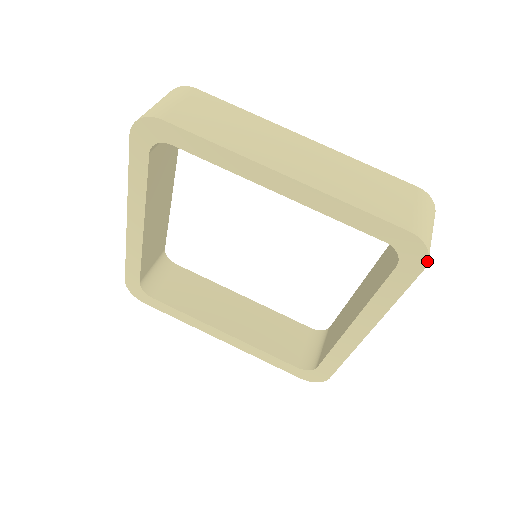
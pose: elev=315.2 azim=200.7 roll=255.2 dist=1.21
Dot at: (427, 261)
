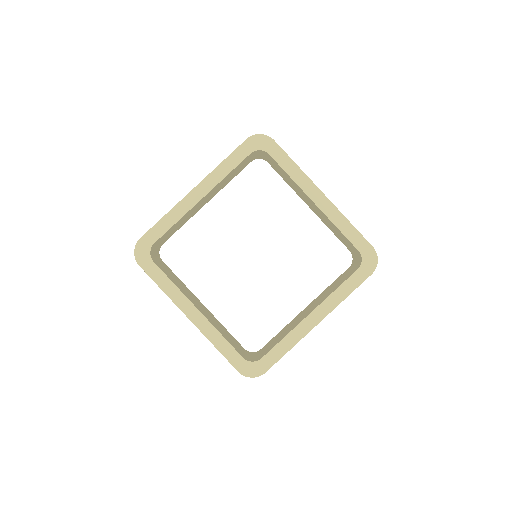
Dot at: occluded
